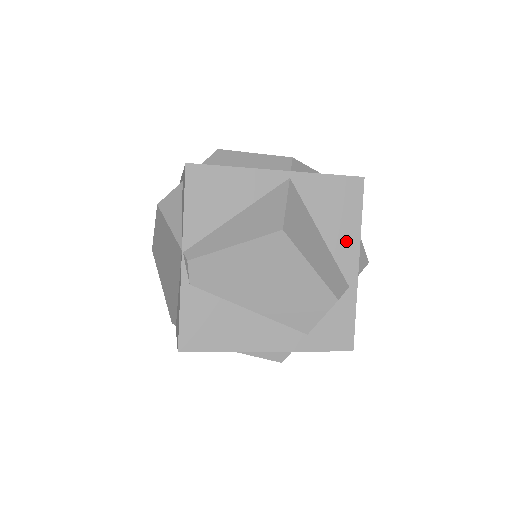
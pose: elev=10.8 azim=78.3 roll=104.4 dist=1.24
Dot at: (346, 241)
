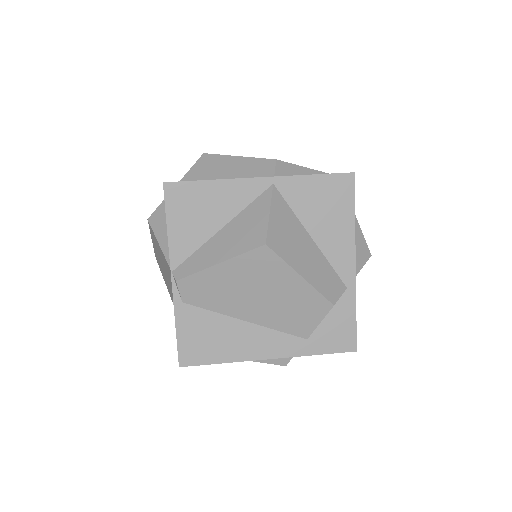
Dot at: (340, 242)
